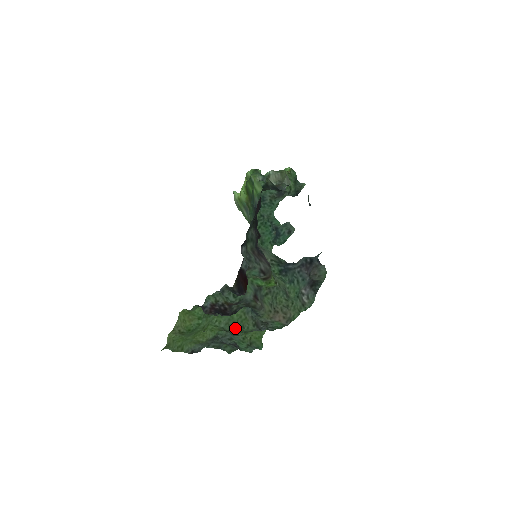
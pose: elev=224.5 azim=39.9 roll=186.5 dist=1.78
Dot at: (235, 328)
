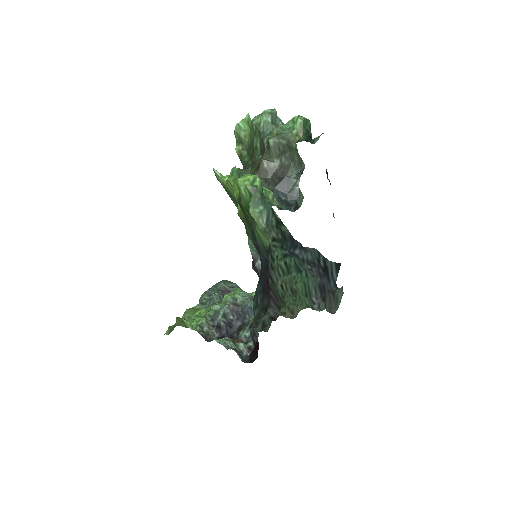
Dot at: occluded
